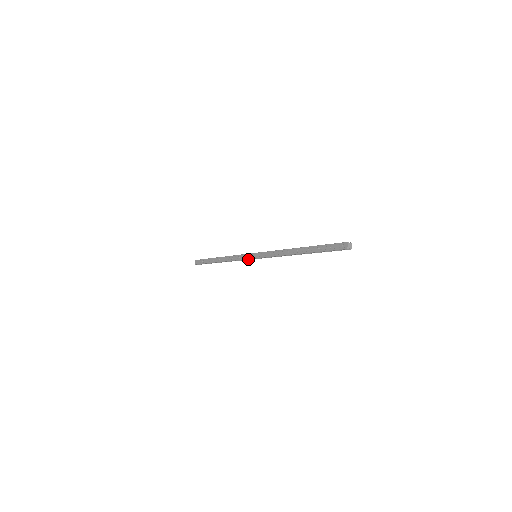
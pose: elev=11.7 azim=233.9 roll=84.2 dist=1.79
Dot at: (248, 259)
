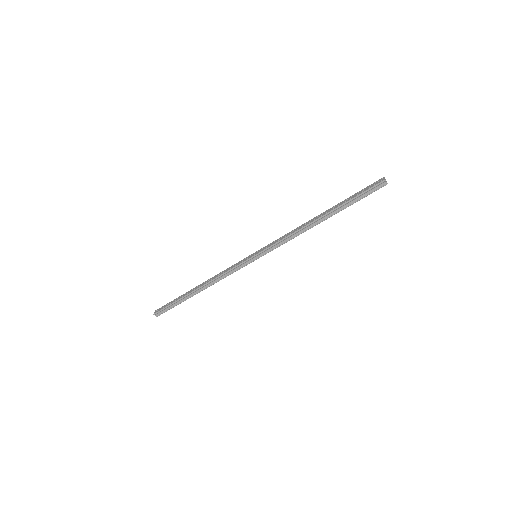
Dot at: (243, 266)
